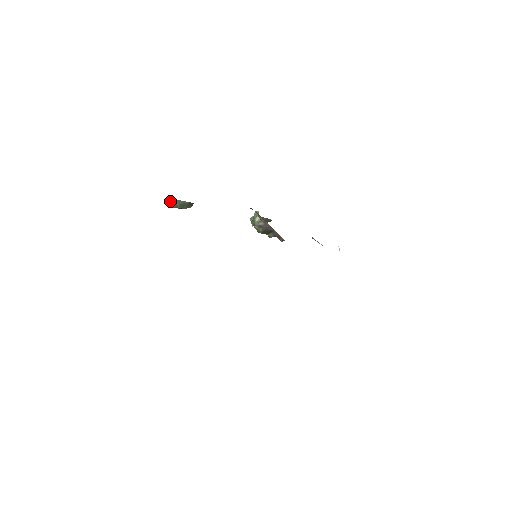
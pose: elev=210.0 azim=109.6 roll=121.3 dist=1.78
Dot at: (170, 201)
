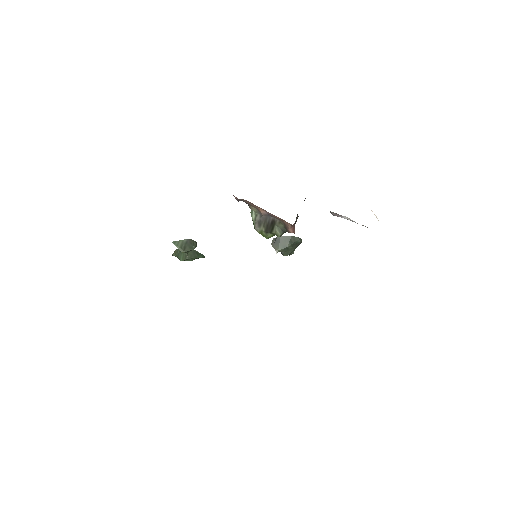
Dot at: (175, 252)
